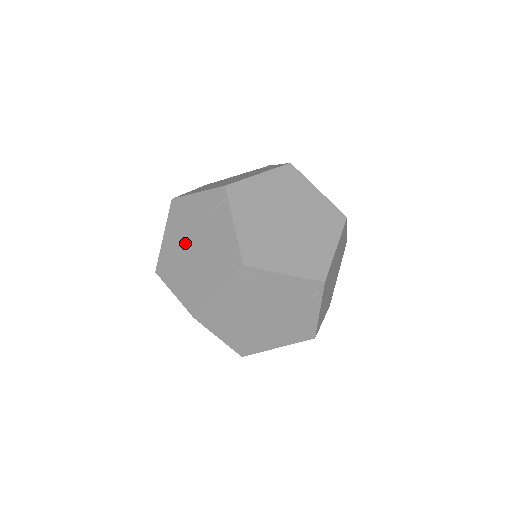
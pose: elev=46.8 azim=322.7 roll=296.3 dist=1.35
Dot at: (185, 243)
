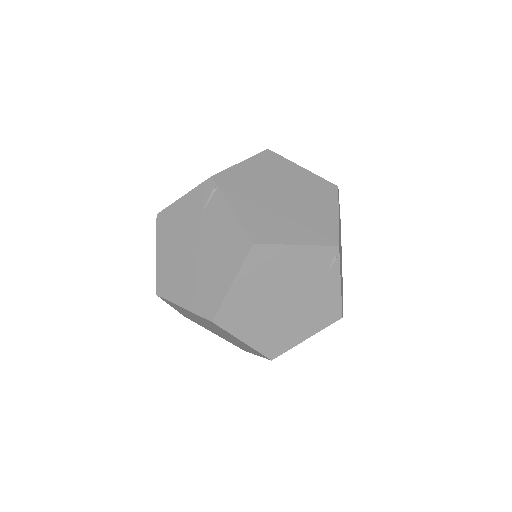
Dot at: (182, 250)
